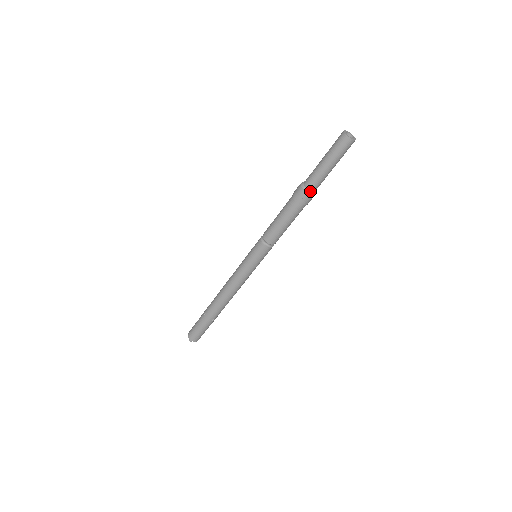
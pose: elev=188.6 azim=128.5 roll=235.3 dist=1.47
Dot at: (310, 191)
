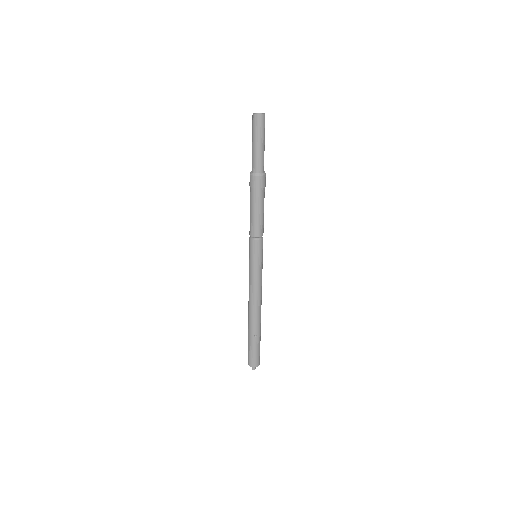
Dot at: (256, 174)
